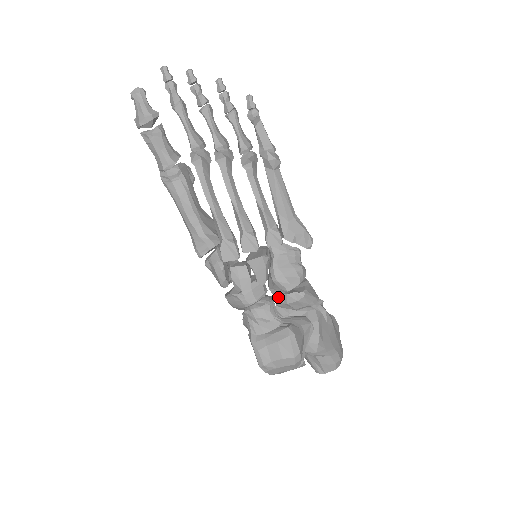
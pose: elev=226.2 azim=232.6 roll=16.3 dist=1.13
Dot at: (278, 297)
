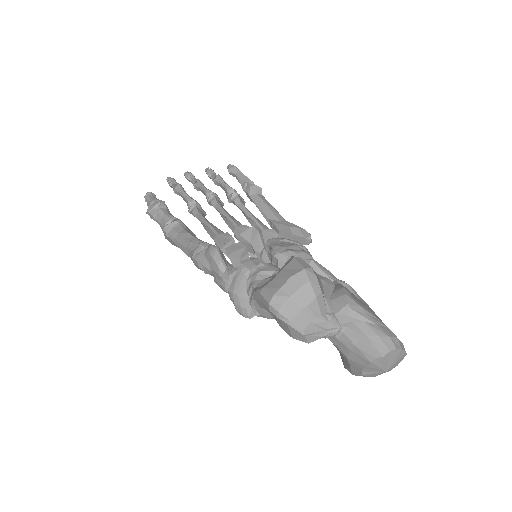
Dot at: occluded
